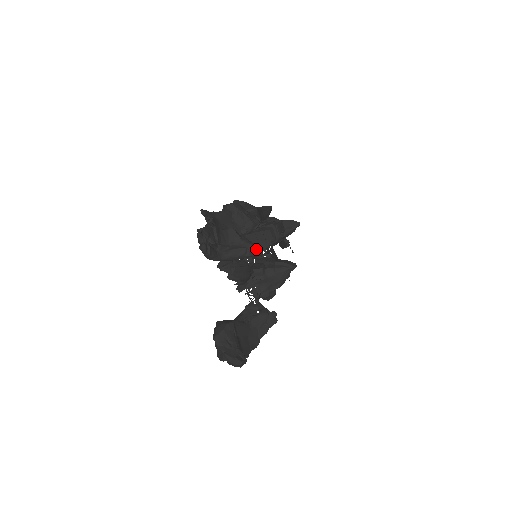
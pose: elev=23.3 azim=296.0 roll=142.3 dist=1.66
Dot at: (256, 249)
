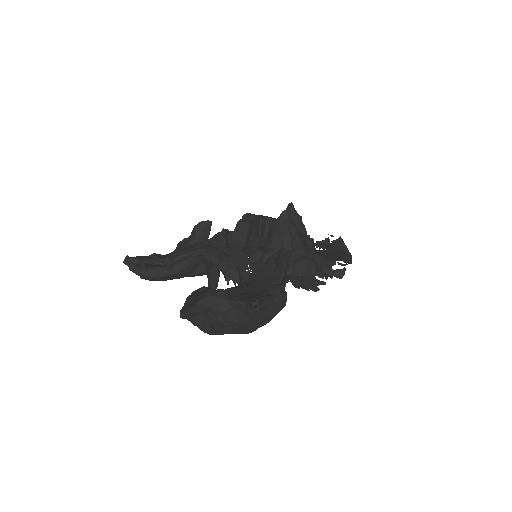
Dot at: (197, 224)
